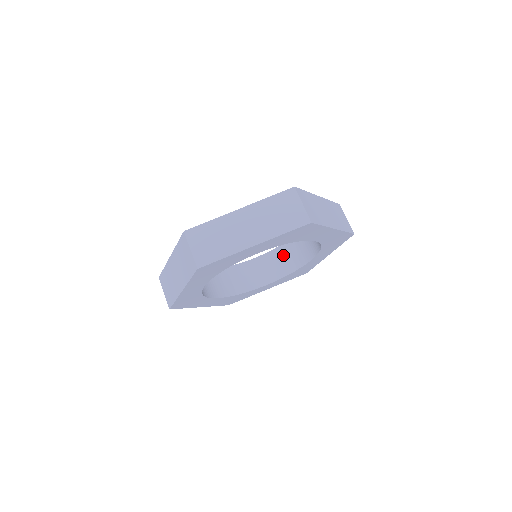
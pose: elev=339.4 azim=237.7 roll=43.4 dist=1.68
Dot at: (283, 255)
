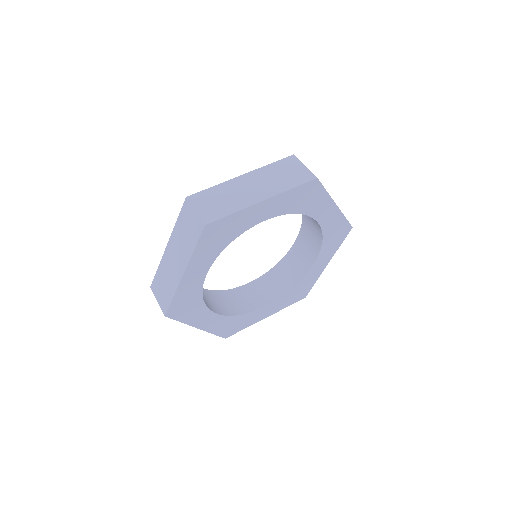
Dot at: (227, 298)
